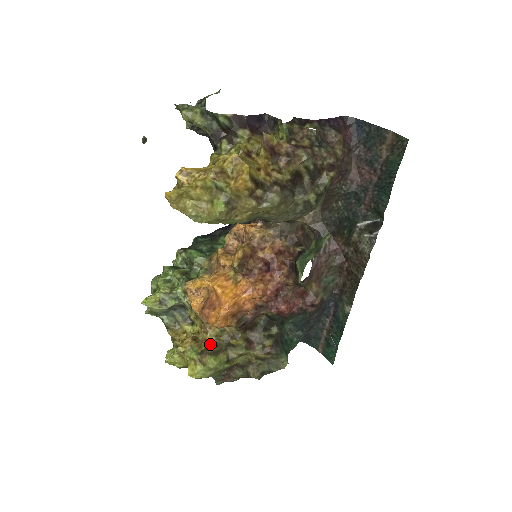
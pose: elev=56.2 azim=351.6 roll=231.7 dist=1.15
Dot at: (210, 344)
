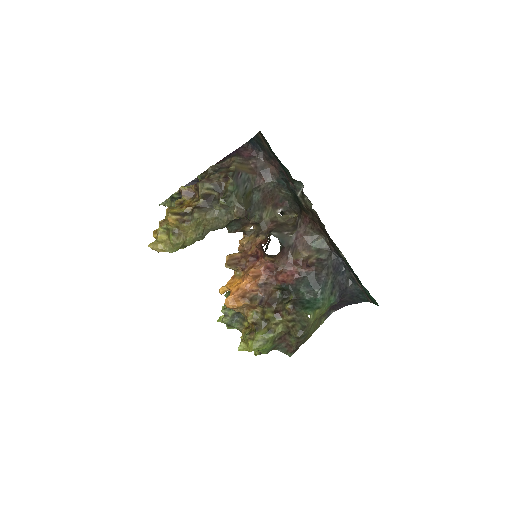
Dot at: (254, 325)
